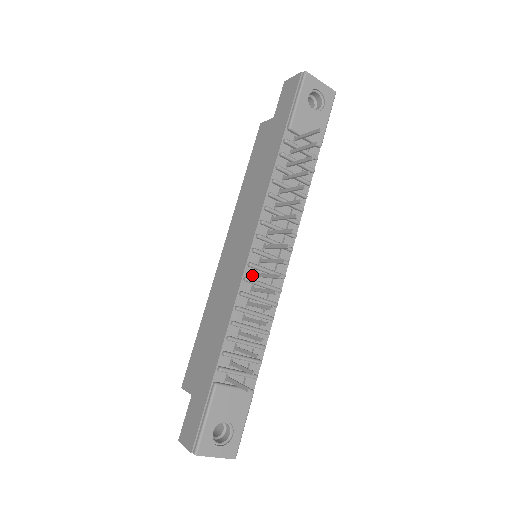
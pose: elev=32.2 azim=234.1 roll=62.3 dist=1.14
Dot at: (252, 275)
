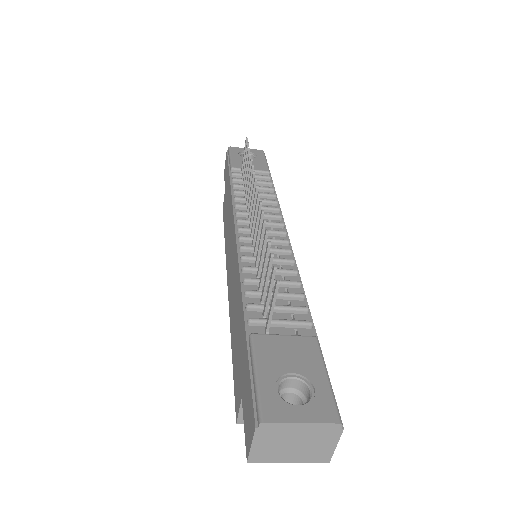
Dot at: occluded
